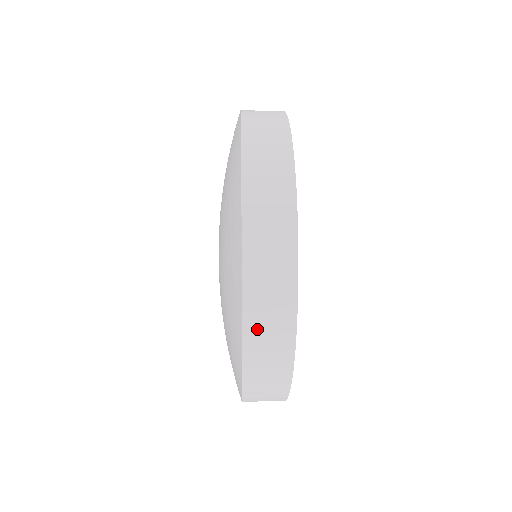
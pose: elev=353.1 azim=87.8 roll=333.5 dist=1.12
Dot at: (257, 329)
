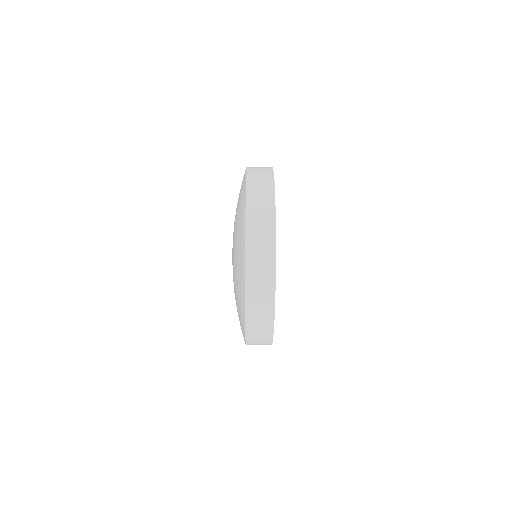
Dot at: (254, 264)
